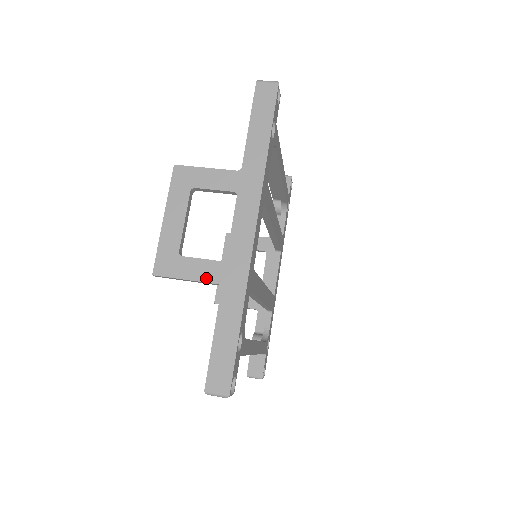
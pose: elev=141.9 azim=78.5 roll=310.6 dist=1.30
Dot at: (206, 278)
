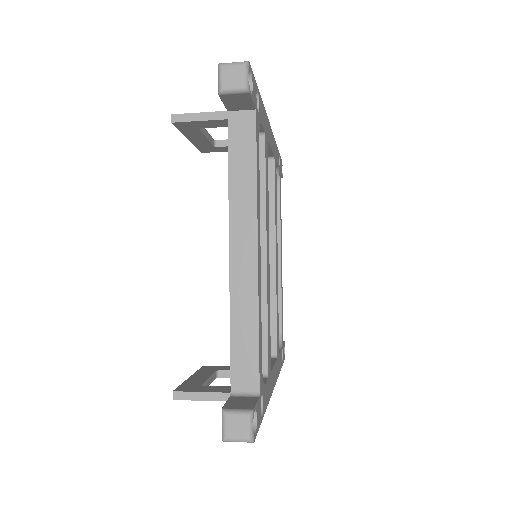
Dot at: (225, 112)
